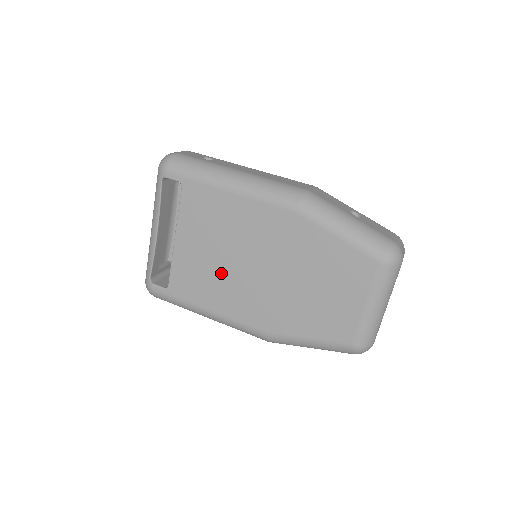
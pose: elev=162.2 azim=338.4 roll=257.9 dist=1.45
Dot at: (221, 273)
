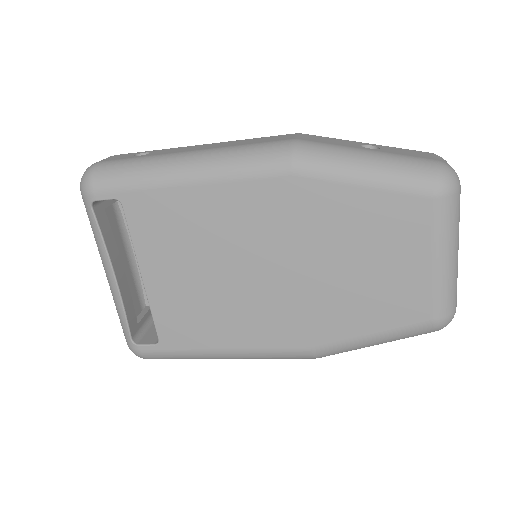
Dot at: (221, 297)
